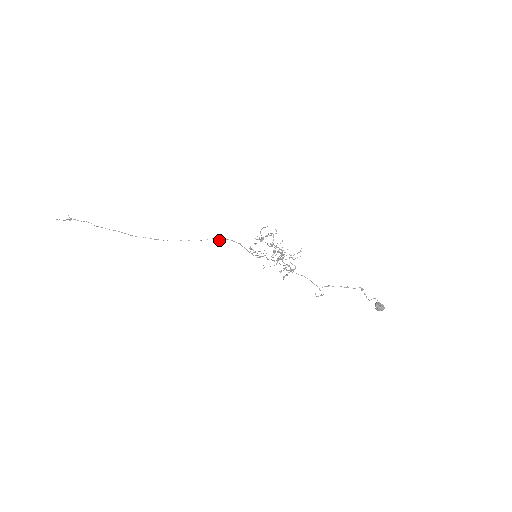
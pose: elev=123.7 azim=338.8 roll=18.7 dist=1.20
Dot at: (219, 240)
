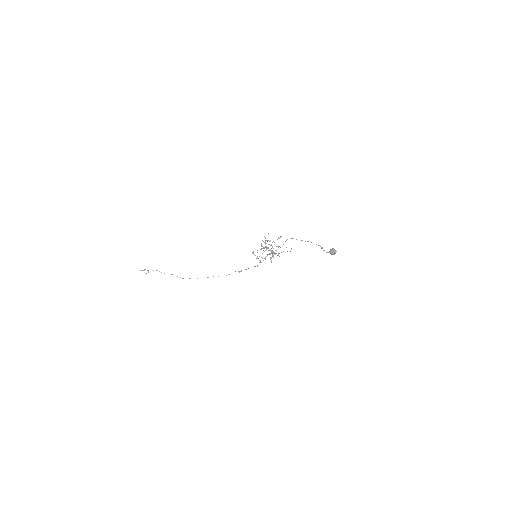
Dot at: occluded
